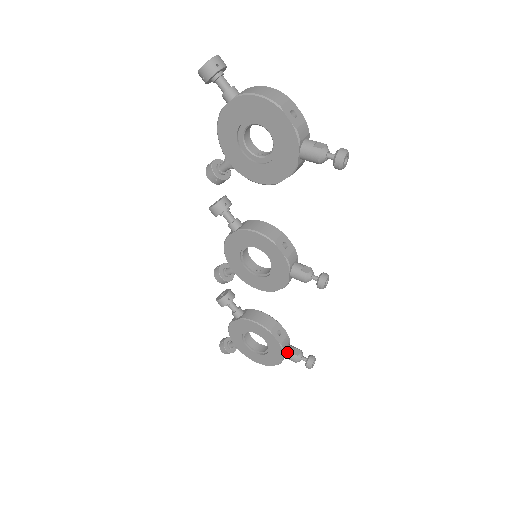
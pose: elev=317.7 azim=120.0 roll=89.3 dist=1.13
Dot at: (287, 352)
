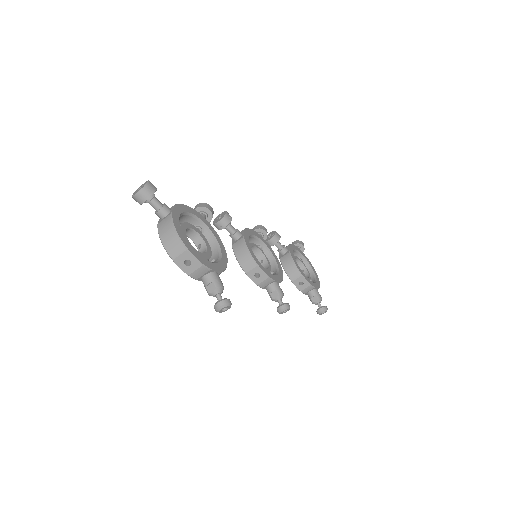
Dot at: (308, 295)
